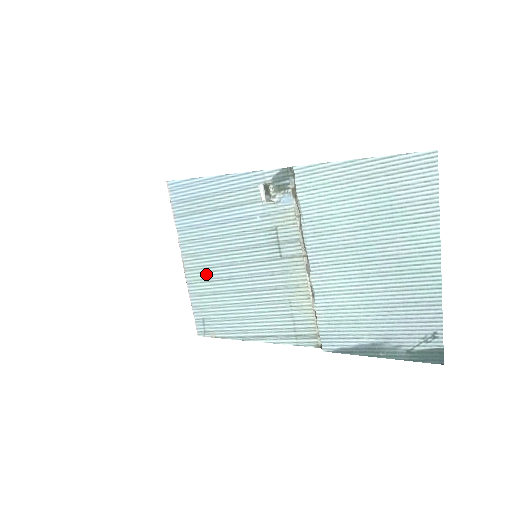
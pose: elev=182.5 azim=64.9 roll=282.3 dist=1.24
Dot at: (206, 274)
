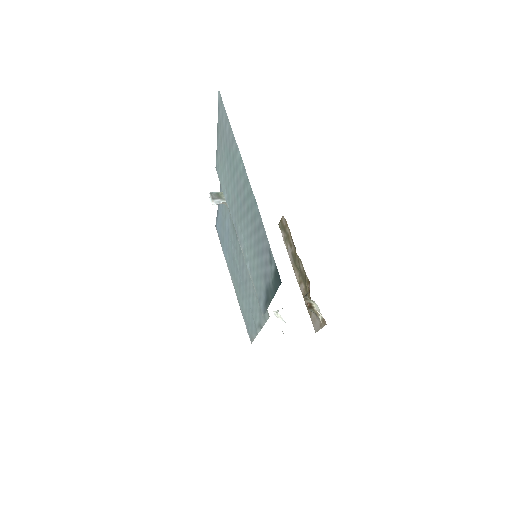
Dot at: (237, 286)
